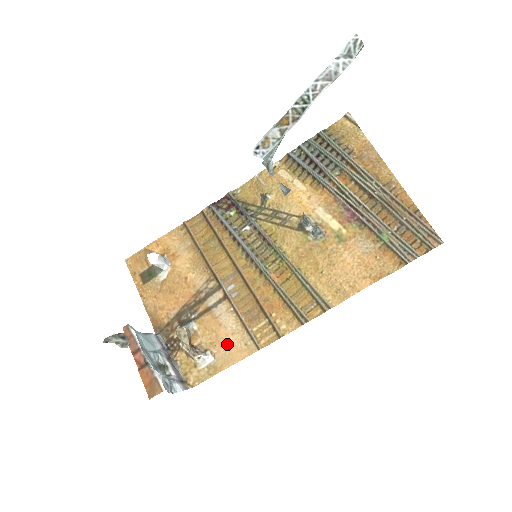
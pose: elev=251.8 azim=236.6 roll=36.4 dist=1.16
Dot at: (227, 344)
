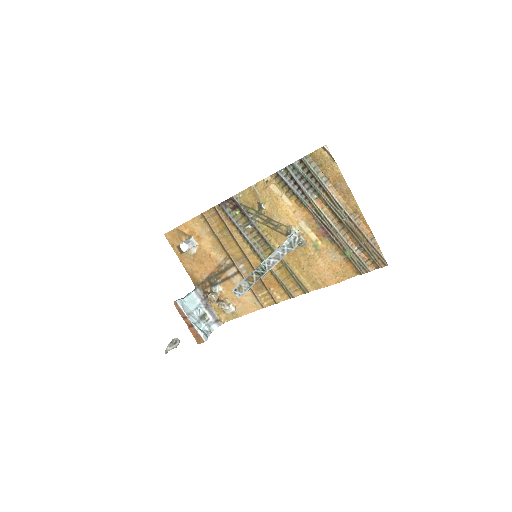
Dot at: (243, 301)
